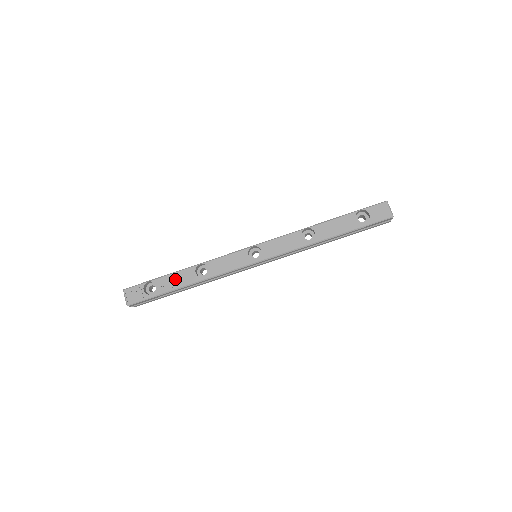
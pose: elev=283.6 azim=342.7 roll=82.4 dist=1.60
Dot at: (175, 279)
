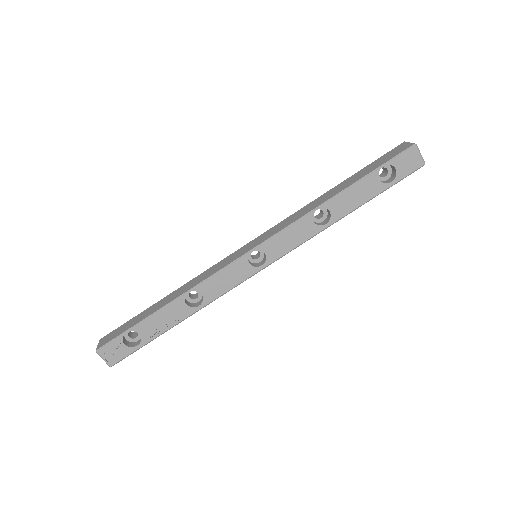
Dot at: (162, 319)
